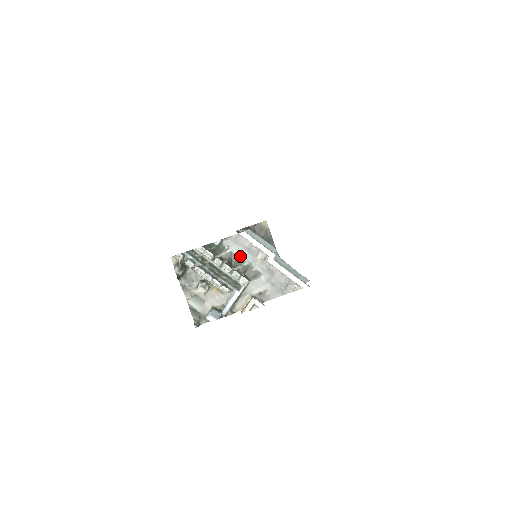
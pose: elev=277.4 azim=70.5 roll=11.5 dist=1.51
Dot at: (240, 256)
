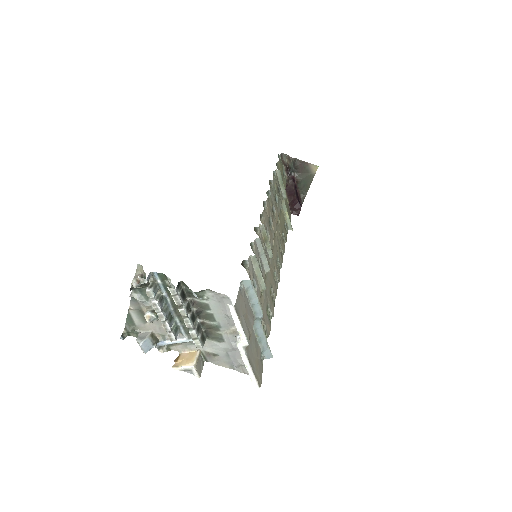
Dot at: (214, 314)
